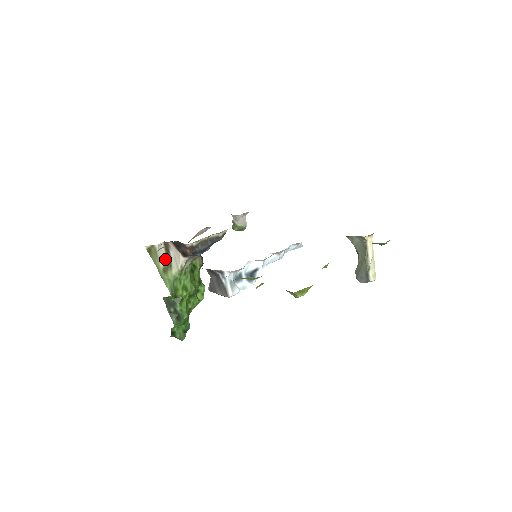
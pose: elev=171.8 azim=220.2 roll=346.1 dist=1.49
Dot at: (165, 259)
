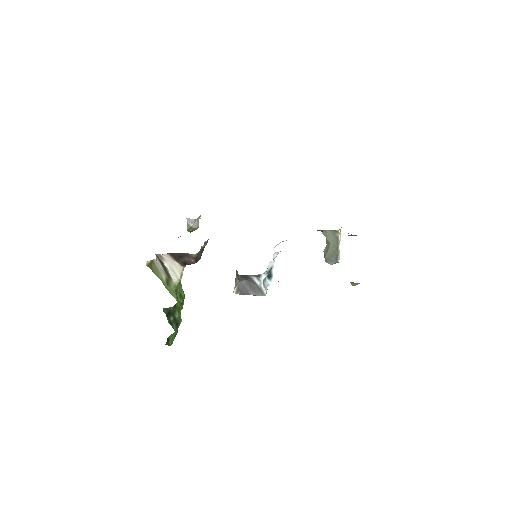
Dot at: (164, 271)
